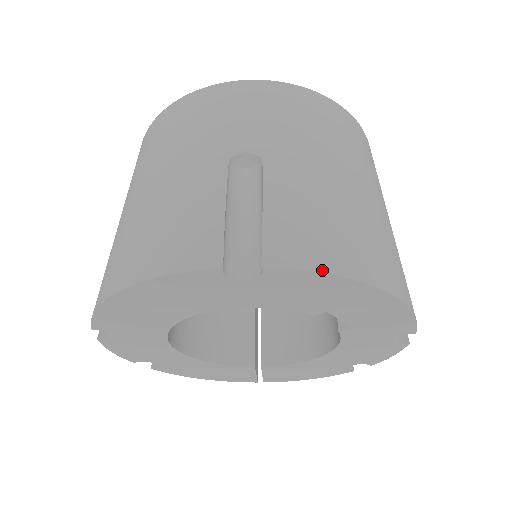
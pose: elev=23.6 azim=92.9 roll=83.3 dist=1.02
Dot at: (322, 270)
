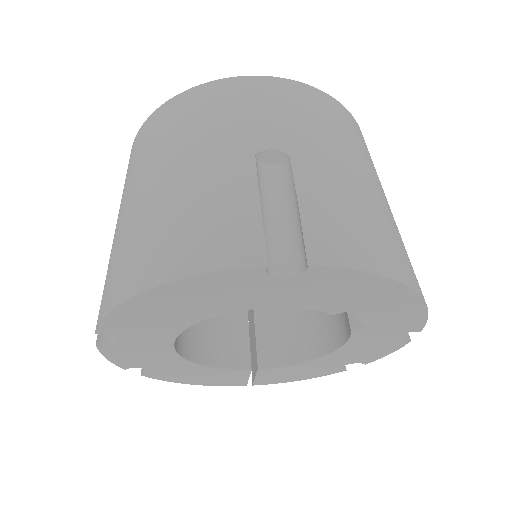
Dot at: (363, 268)
